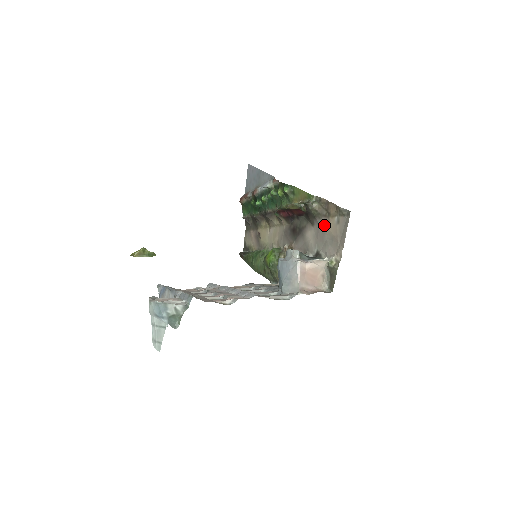
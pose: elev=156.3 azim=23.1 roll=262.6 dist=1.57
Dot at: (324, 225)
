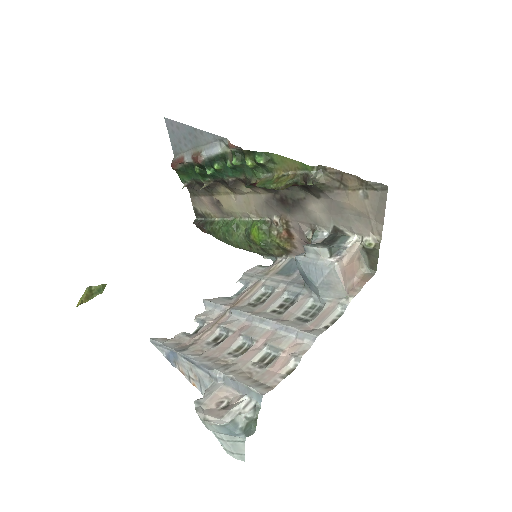
Dot at: (341, 200)
